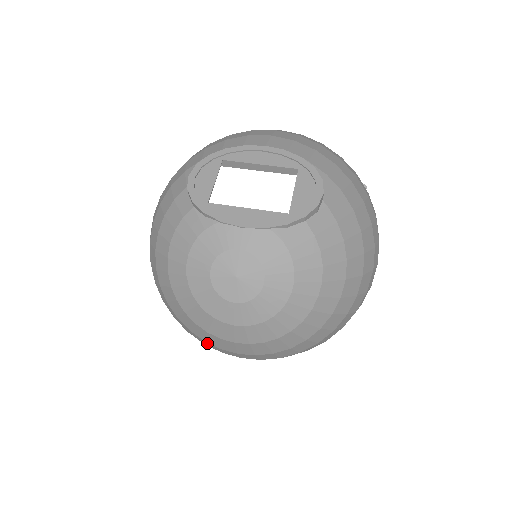
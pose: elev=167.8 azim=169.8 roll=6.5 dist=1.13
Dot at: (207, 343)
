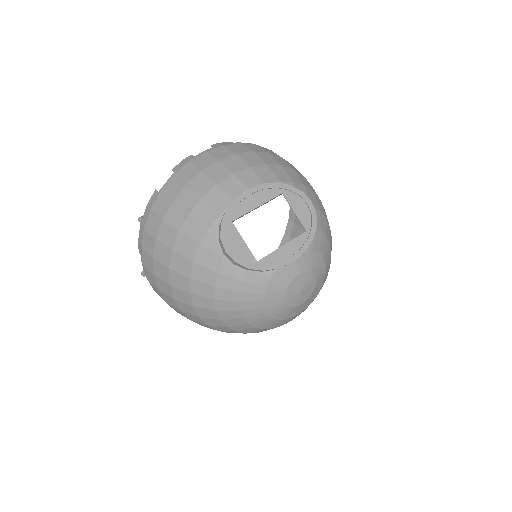
Dot at: occluded
